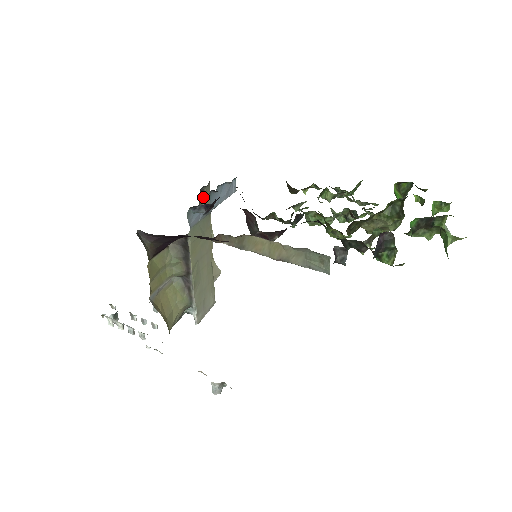
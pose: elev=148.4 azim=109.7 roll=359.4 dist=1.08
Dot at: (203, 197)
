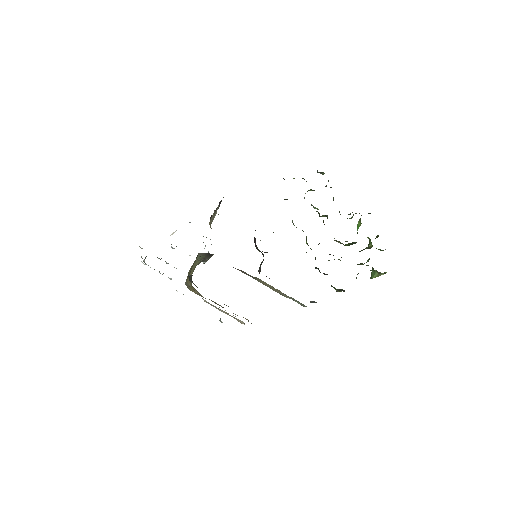
Dot at: (220, 202)
